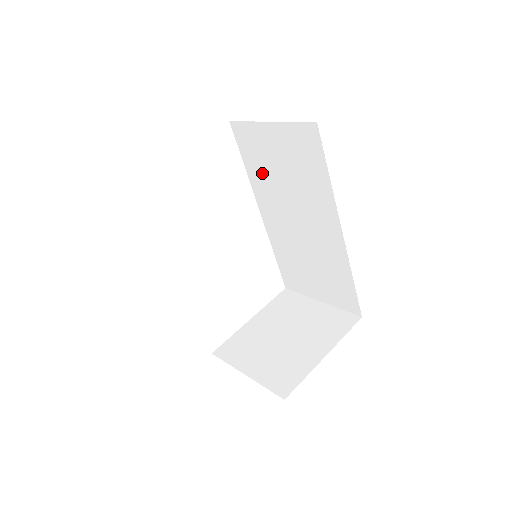
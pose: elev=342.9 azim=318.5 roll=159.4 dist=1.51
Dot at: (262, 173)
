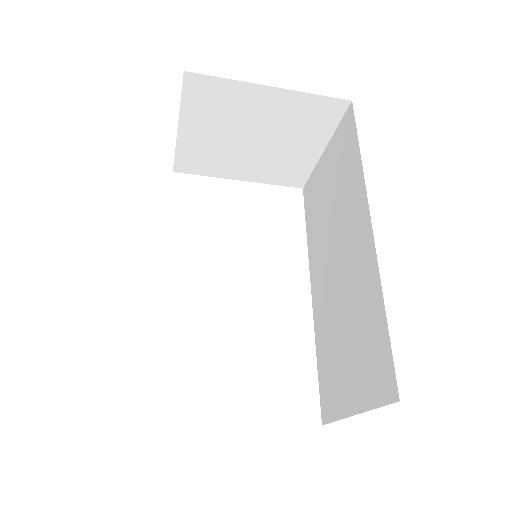
Dot at: (316, 224)
